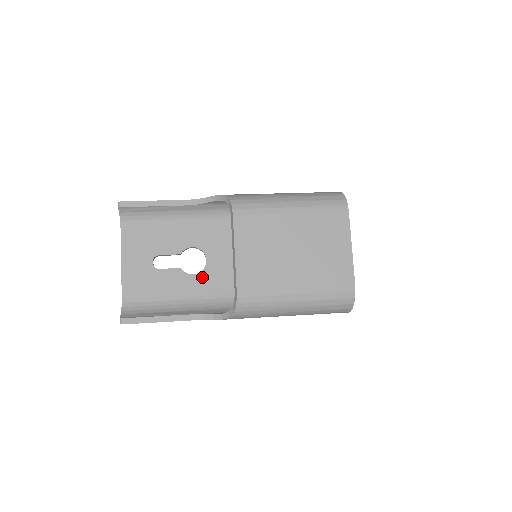
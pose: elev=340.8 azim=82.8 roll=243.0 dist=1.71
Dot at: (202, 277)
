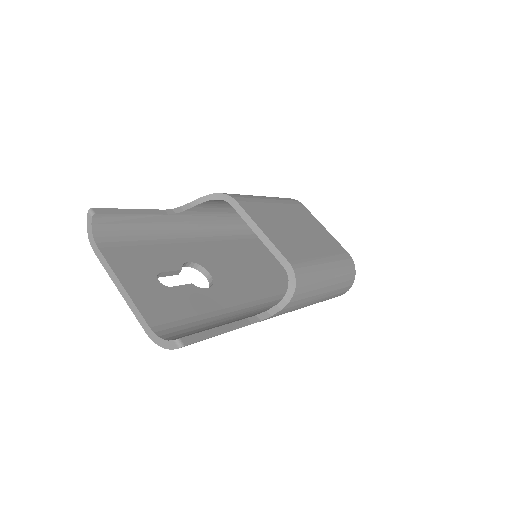
Dot at: (218, 290)
